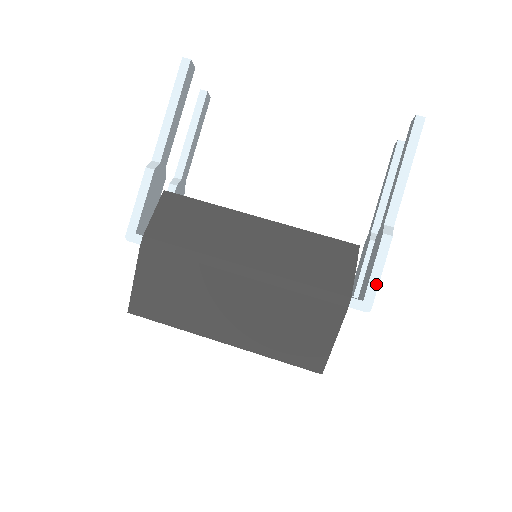
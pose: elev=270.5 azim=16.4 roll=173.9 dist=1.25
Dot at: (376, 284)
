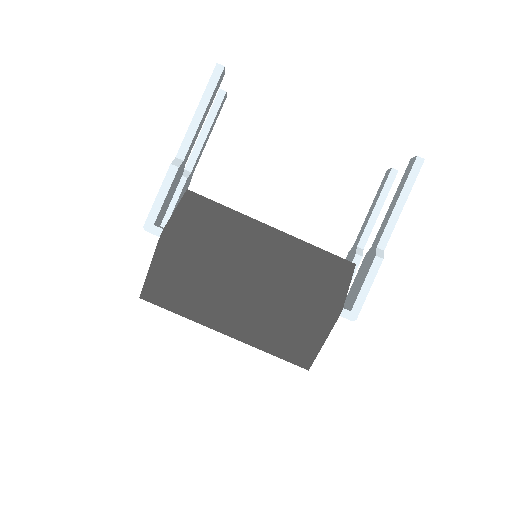
Dot at: (364, 298)
